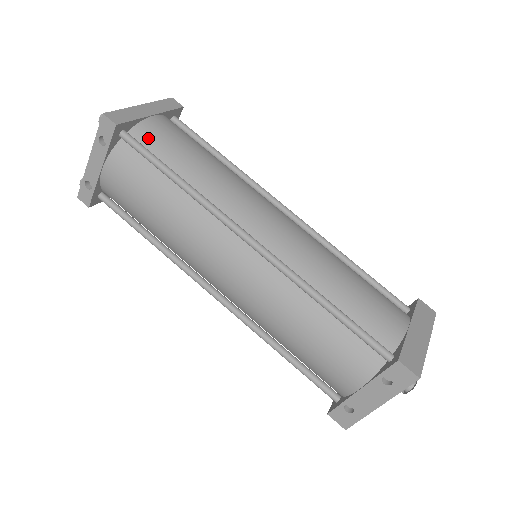
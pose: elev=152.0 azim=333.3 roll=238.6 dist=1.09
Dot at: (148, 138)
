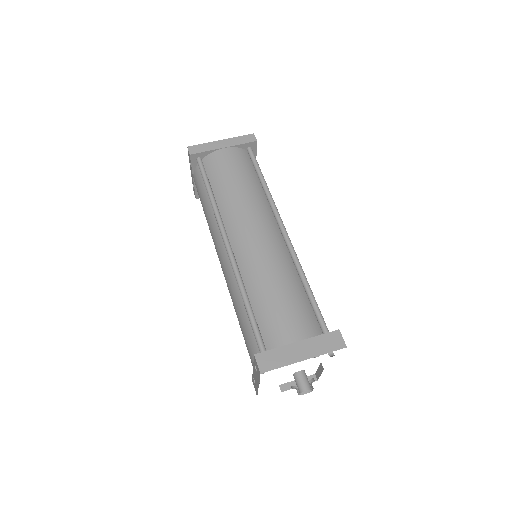
Dot at: (211, 163)
